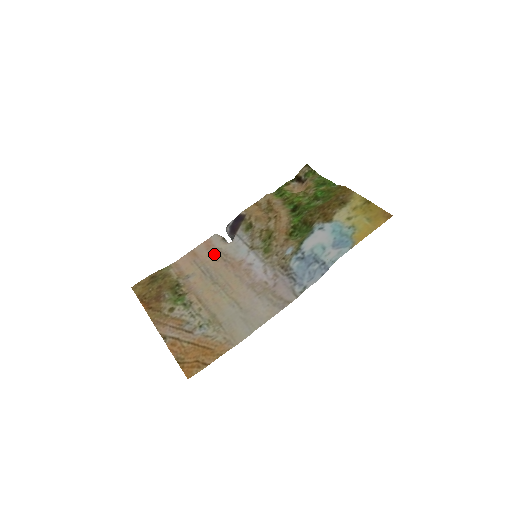
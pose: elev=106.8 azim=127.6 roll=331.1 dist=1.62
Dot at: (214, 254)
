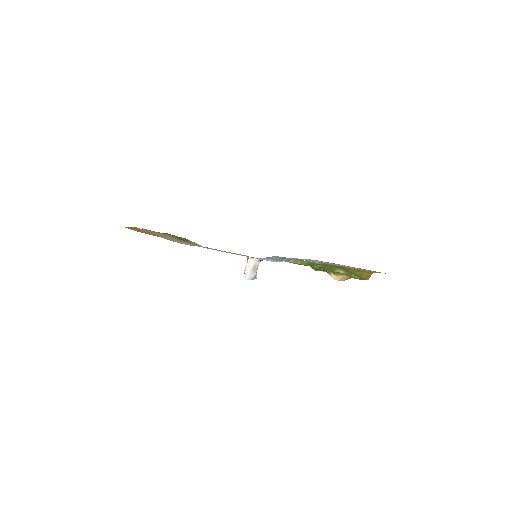
Dot at: occluded
